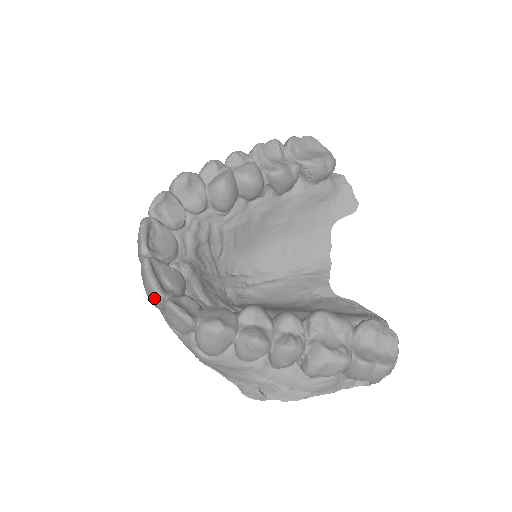
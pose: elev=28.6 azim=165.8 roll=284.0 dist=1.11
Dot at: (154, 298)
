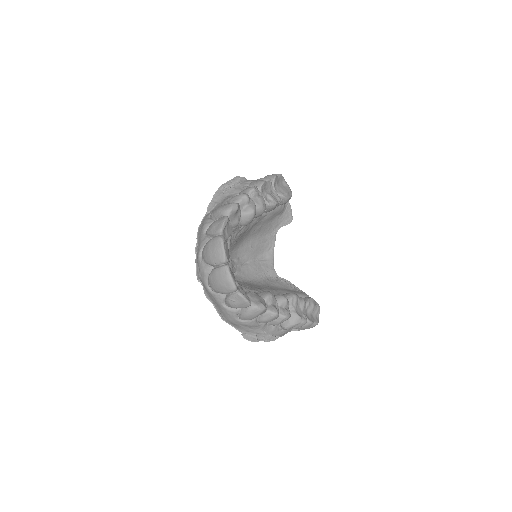
Dot at: (230, 290)
